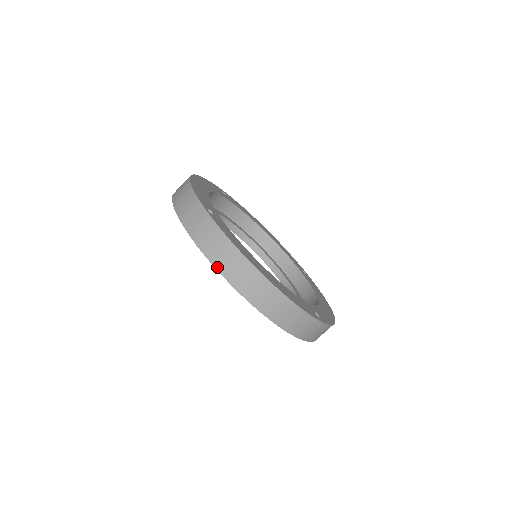
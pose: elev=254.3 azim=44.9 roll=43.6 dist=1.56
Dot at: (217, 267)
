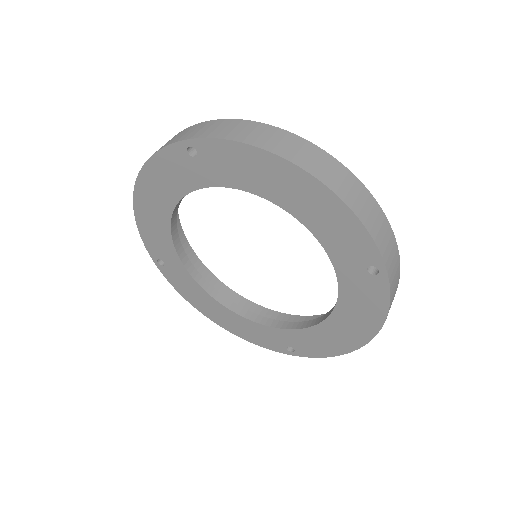
Dot at: (255, 144)
